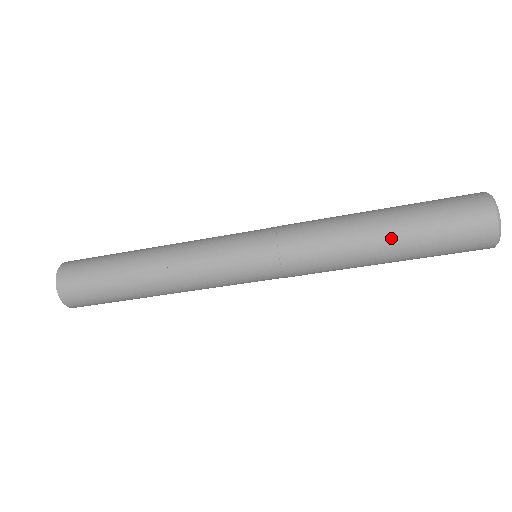
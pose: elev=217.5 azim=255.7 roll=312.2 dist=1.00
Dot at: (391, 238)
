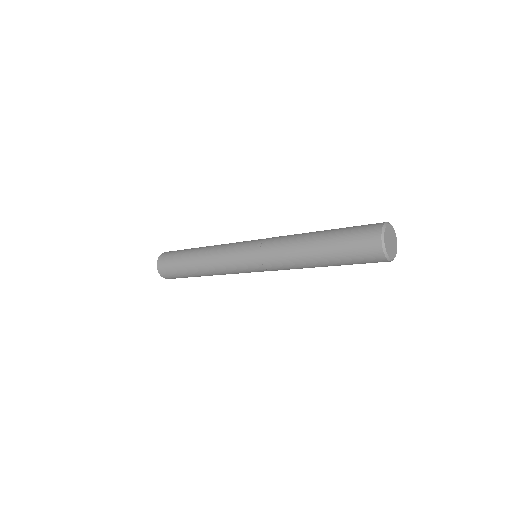
Dot at: (324, 264)
